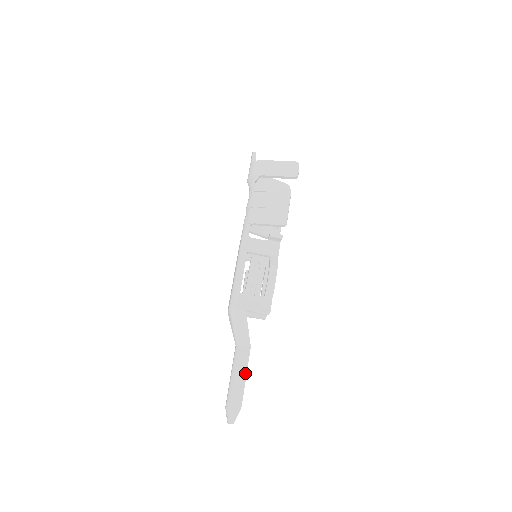
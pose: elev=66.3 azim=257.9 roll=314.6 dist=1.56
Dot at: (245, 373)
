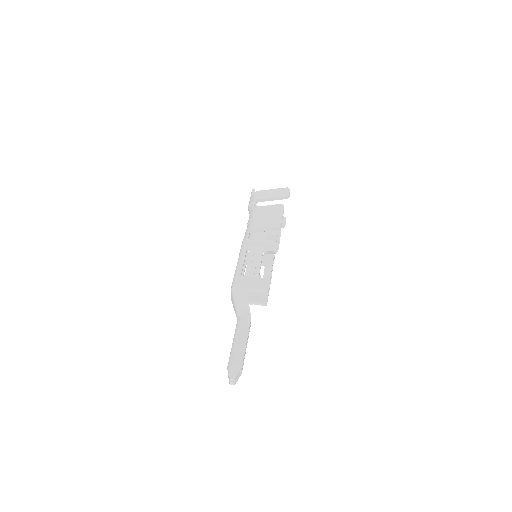
Dot at: (246, 337)
